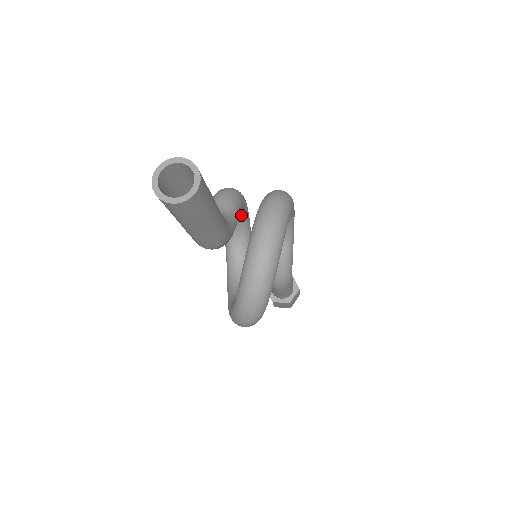
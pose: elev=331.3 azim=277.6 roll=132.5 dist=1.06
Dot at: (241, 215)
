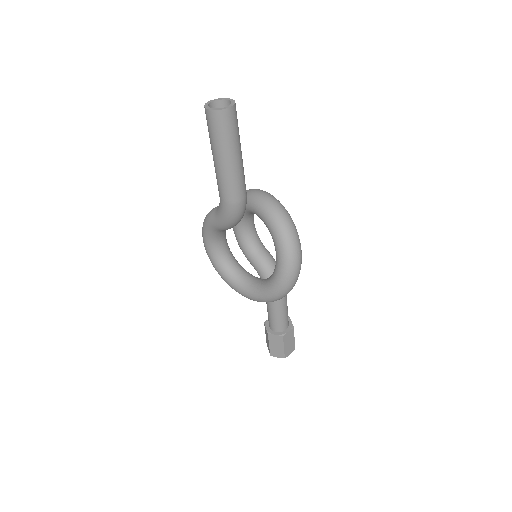
Dot at: (225, 238)
